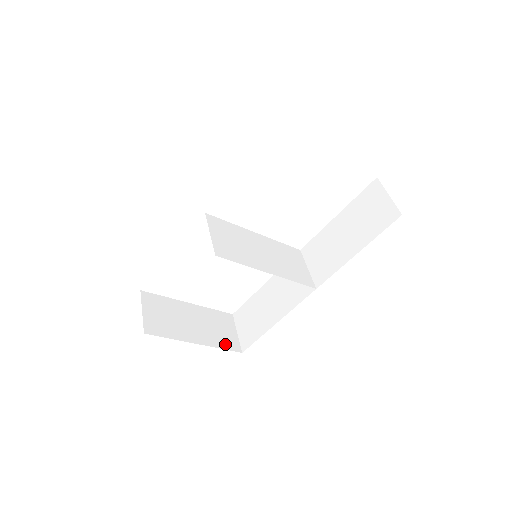
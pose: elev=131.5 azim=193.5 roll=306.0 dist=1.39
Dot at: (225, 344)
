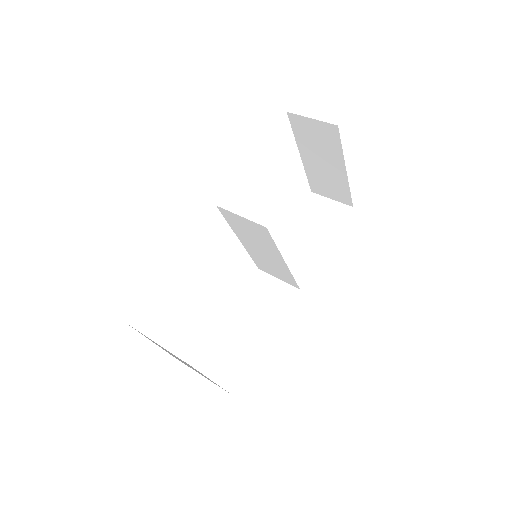
Dot at: occluded
